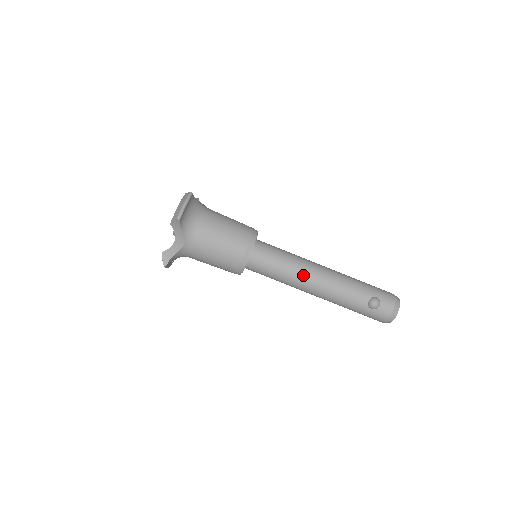
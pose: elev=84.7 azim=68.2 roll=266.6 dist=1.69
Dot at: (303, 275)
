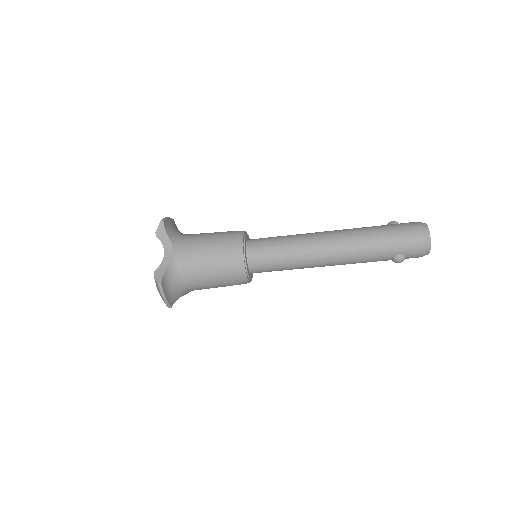
Dot at: (311, 267)
